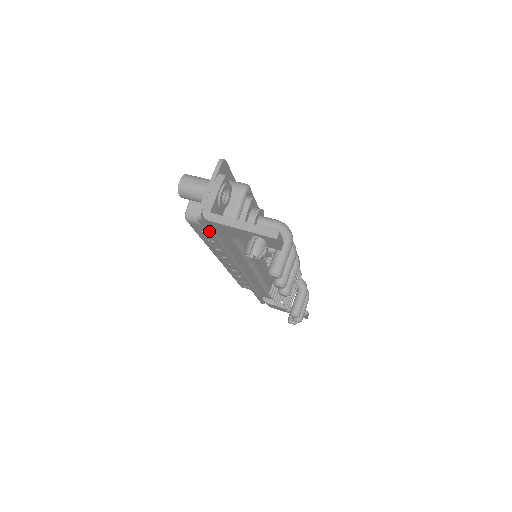
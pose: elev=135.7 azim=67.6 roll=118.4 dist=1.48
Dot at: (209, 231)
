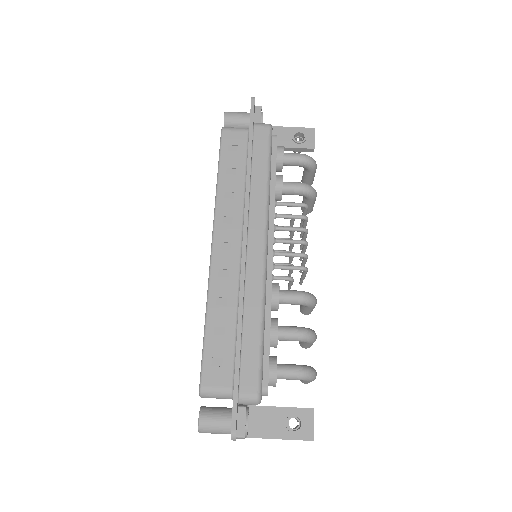
Dot at: occluded
